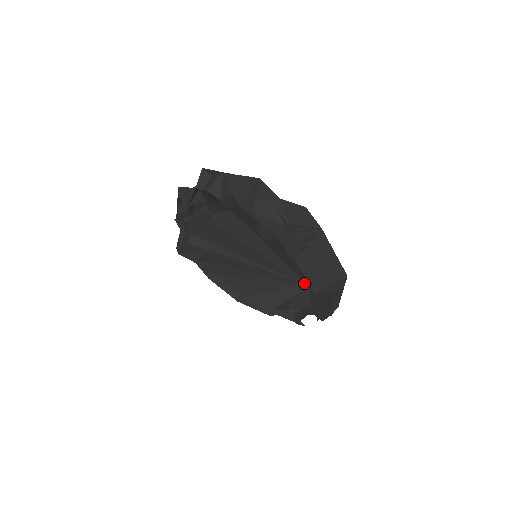
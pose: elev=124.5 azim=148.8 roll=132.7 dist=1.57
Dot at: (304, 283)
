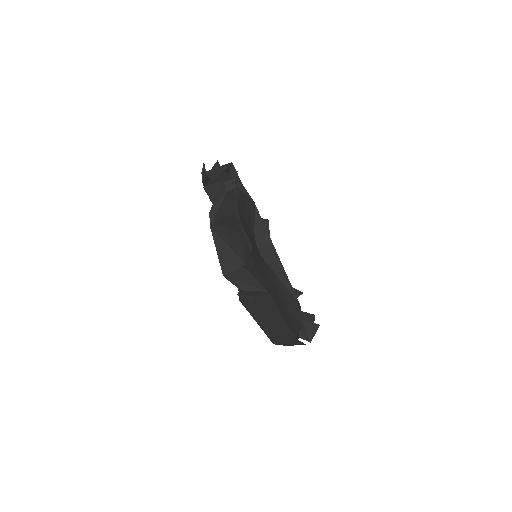
Dot at: (297, 301)
